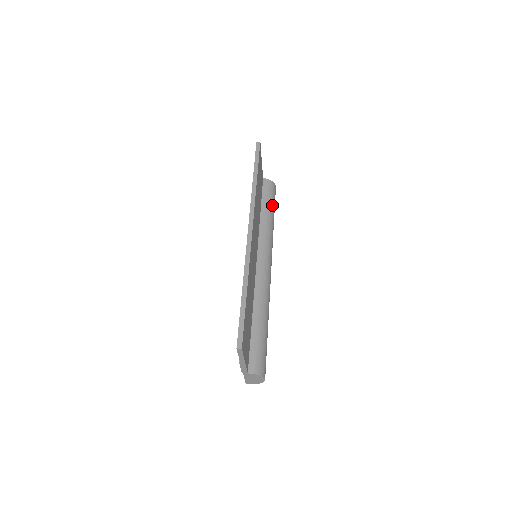
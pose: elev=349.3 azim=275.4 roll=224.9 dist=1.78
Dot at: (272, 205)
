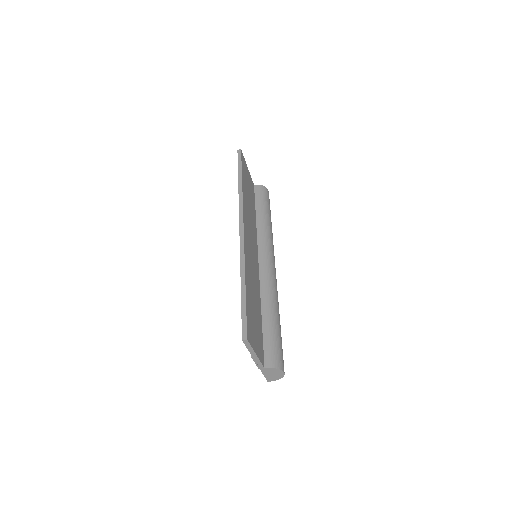
Dot at: (267, 208)
